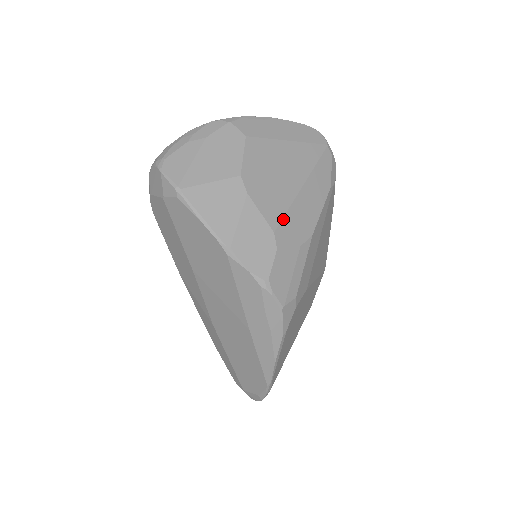
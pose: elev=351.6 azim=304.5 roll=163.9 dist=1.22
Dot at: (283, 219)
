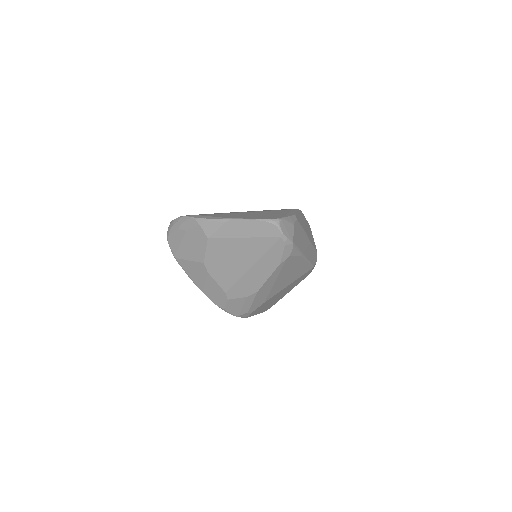
Dot at: (233, 286)
